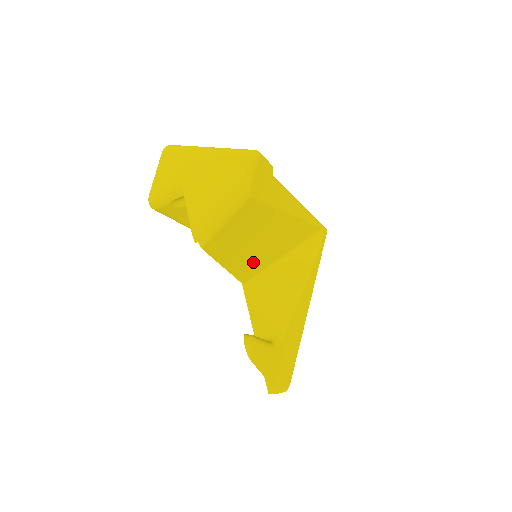
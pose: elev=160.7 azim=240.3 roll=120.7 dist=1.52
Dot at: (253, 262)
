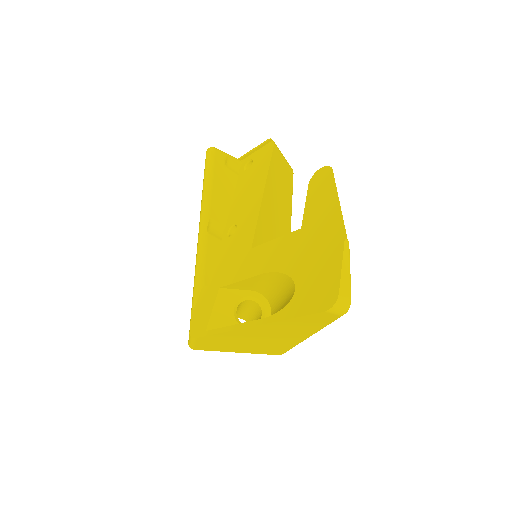
Dot at: (266, 237)
